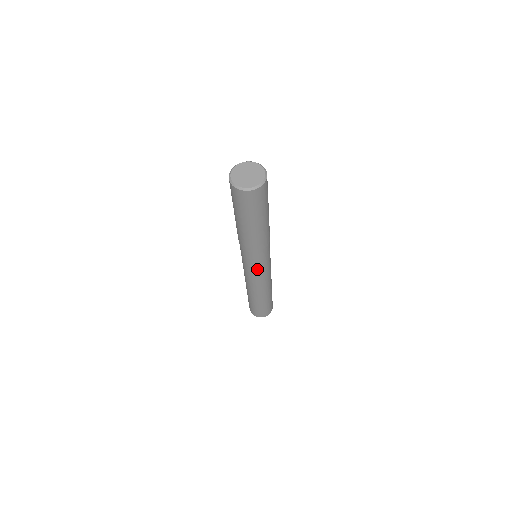
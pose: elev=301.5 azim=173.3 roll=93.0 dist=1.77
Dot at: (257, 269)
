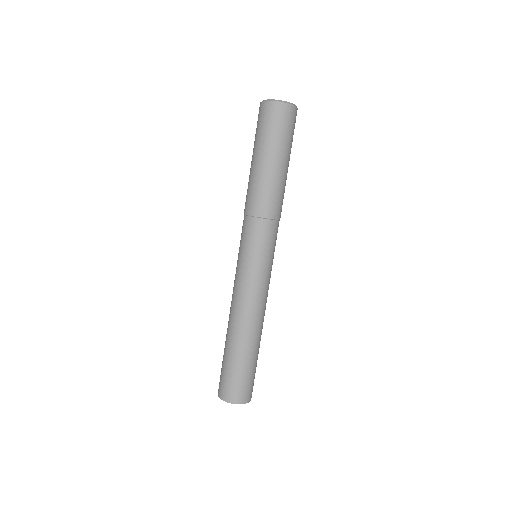
Dot at: (248, 259)
